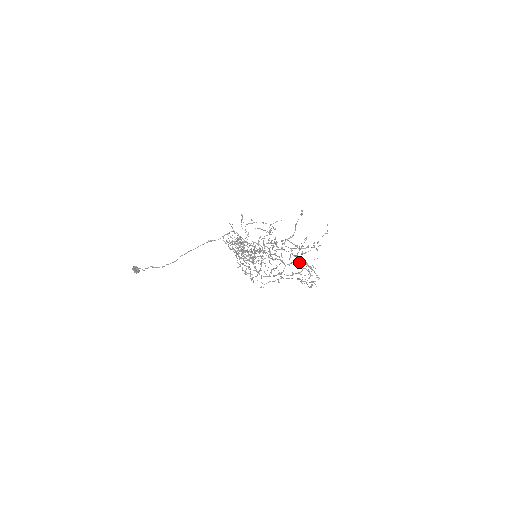
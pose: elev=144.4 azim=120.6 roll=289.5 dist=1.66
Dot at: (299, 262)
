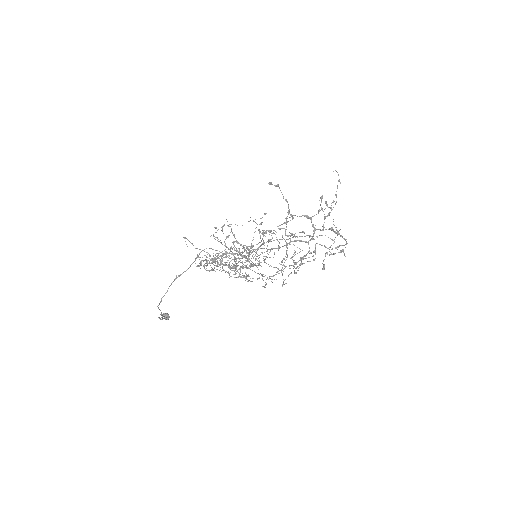
Dot at: occluded
